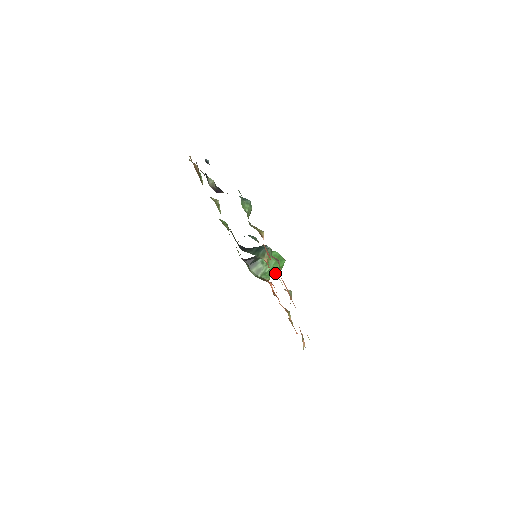
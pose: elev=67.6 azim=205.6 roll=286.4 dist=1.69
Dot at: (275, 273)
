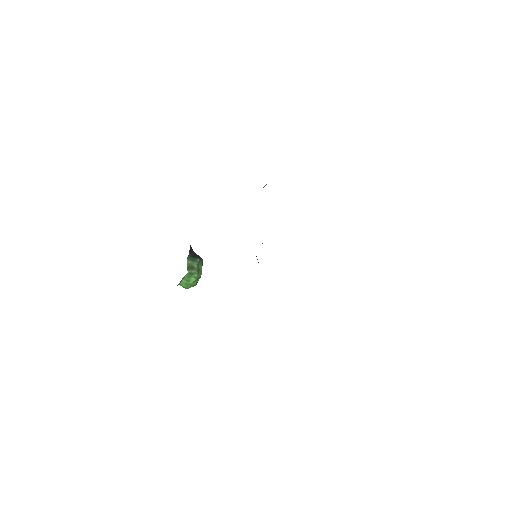
Dot at: (186, 285)
